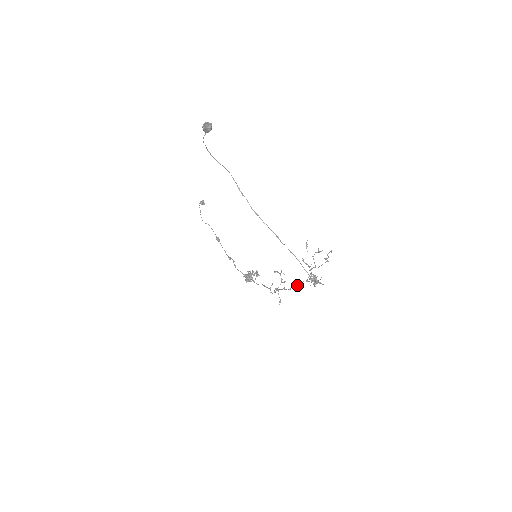
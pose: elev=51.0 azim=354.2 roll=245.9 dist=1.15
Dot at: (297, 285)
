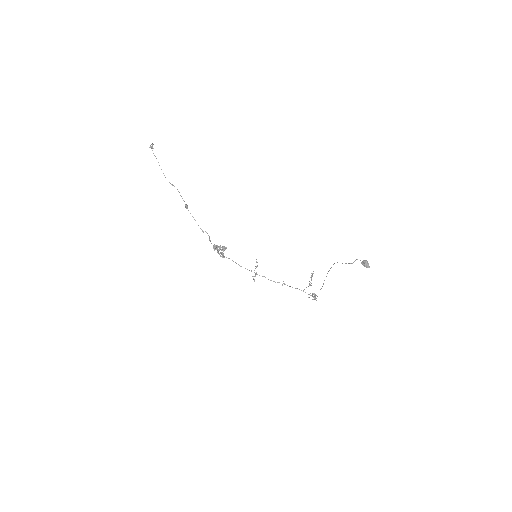
Dot at: occluded
